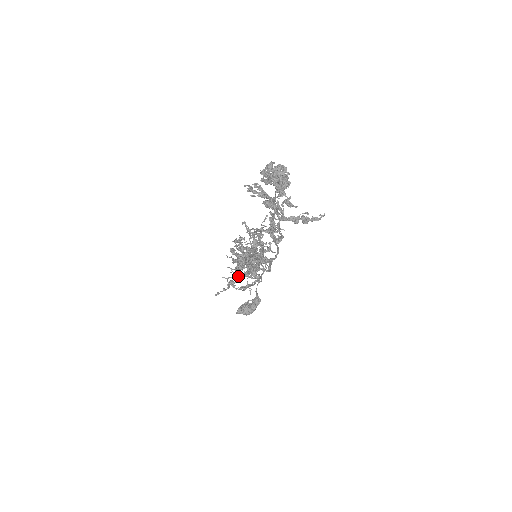
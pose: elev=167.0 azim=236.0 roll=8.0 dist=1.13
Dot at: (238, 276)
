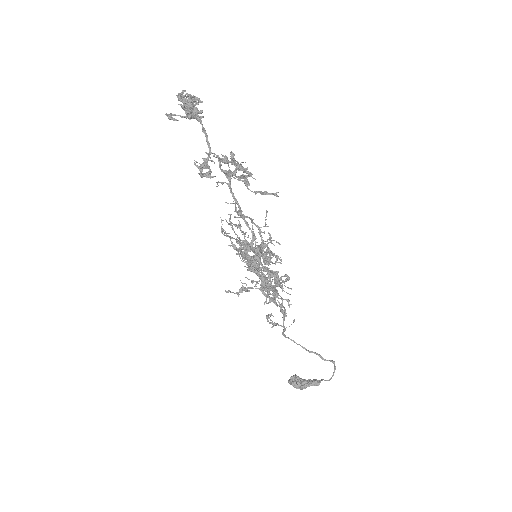
Dot at: (266, 300)
